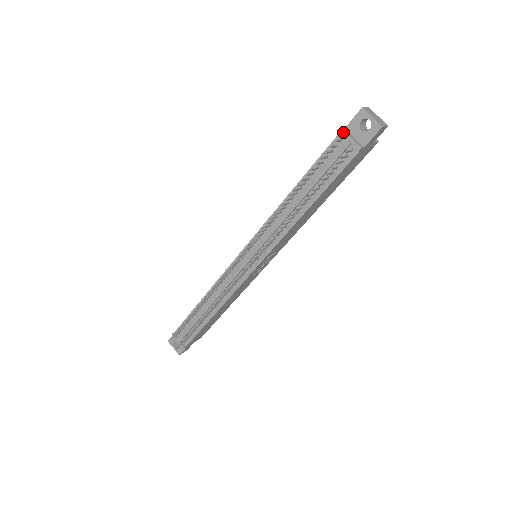
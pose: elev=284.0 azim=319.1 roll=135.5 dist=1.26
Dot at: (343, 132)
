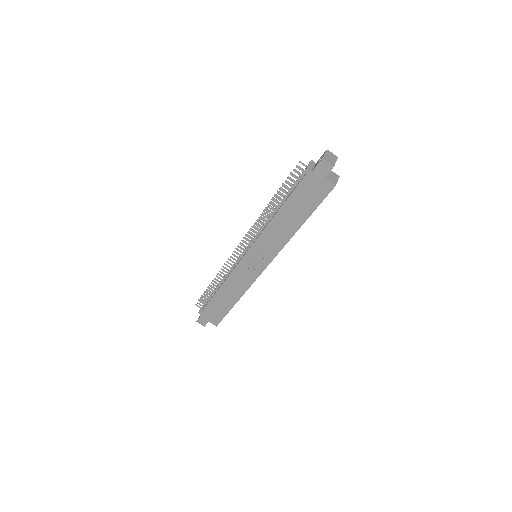
Dot at: (310, 161)
